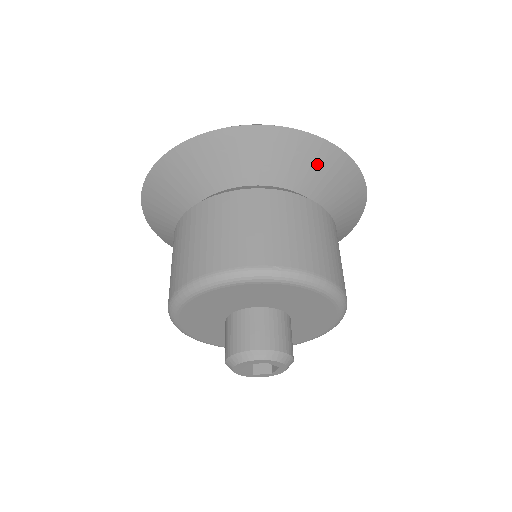
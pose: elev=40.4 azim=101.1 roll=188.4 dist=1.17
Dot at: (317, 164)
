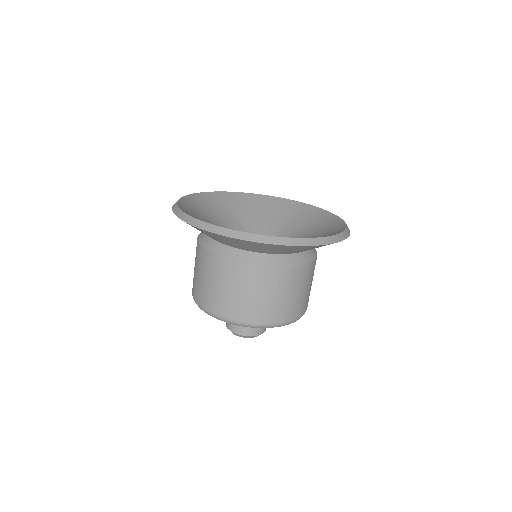
Dot at: occluded
